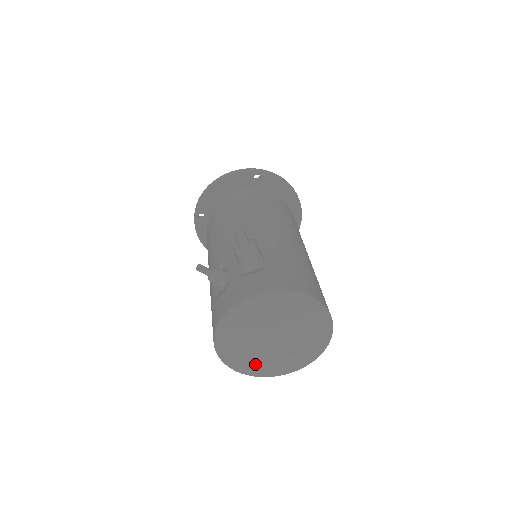
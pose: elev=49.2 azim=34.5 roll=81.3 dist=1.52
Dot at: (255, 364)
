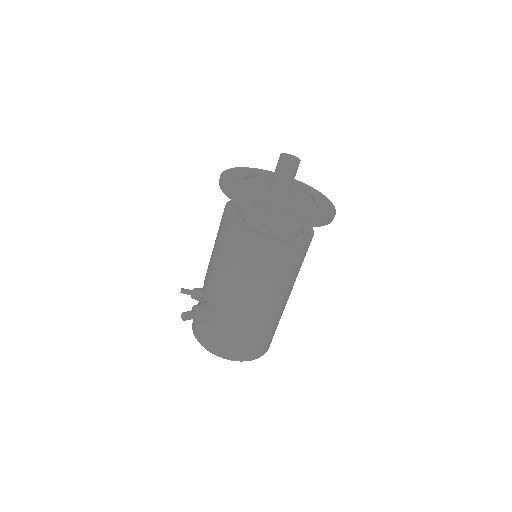
Dot at: occluded
